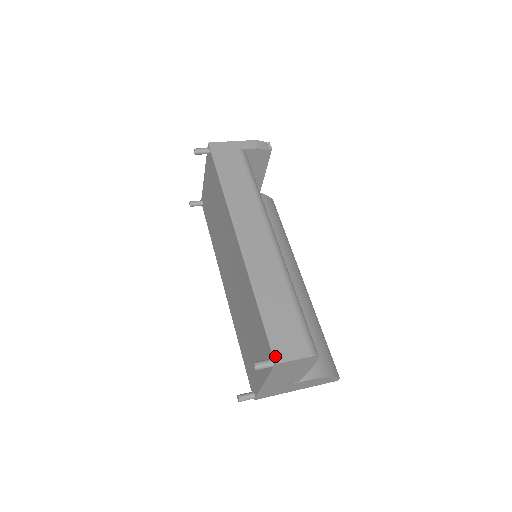
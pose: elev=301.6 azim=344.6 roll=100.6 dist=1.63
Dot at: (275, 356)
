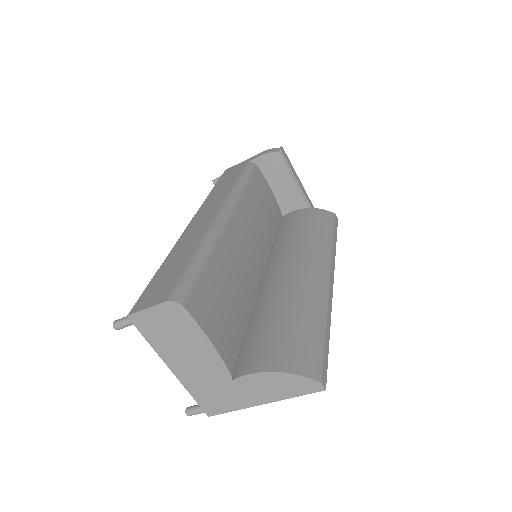
Dot at: (132, 309)
